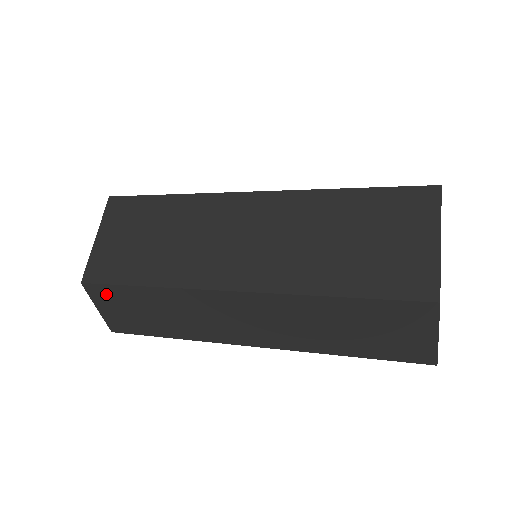
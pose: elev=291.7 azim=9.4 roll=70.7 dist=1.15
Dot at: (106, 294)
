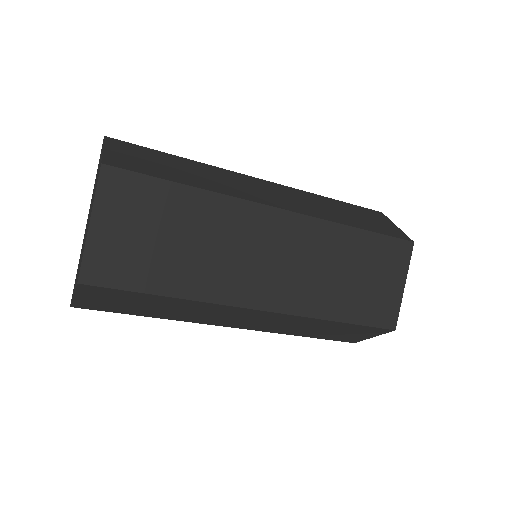
Dot at: (105, 293)
